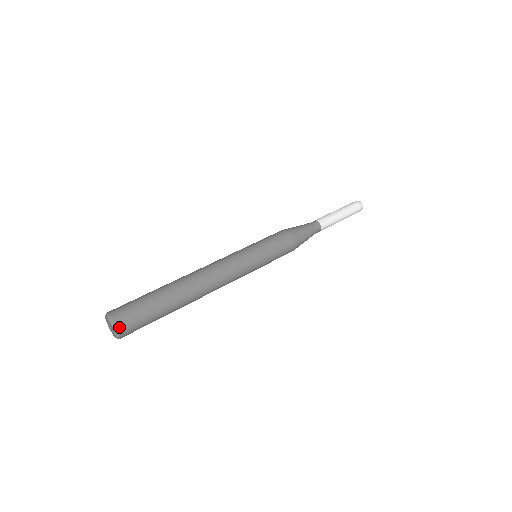
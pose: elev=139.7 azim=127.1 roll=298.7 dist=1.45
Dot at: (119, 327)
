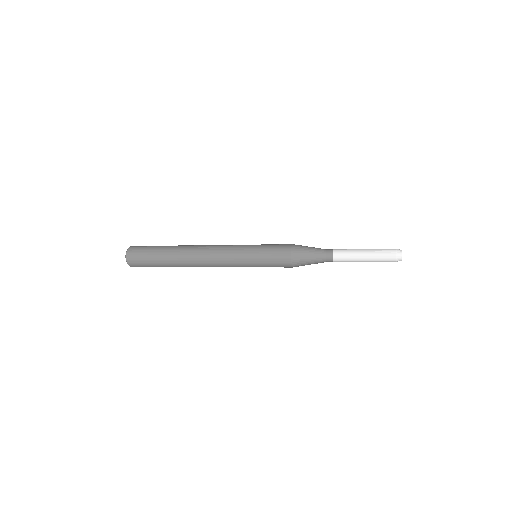
Dot at: (130, 248)
